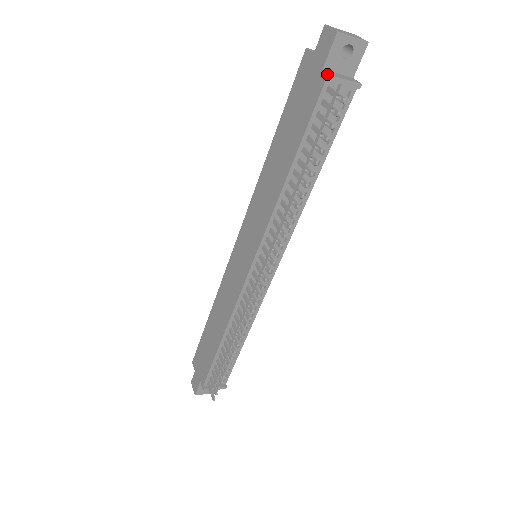
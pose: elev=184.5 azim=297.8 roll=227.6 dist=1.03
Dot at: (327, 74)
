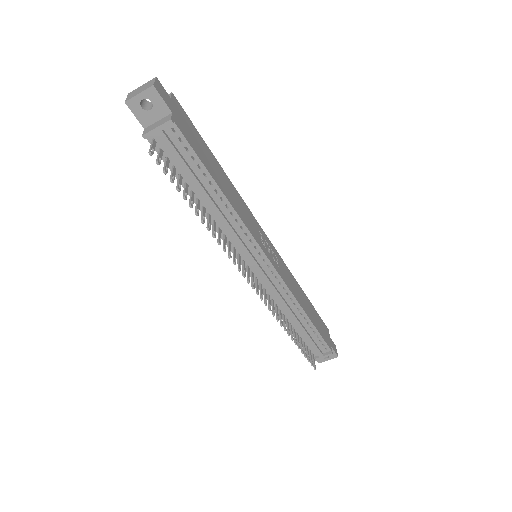
Dot at: (143, 134)
